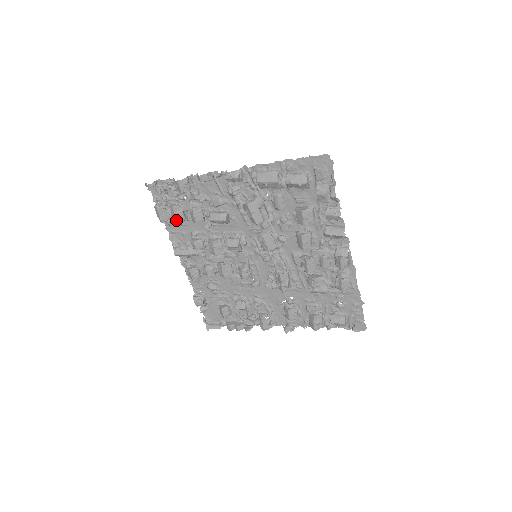
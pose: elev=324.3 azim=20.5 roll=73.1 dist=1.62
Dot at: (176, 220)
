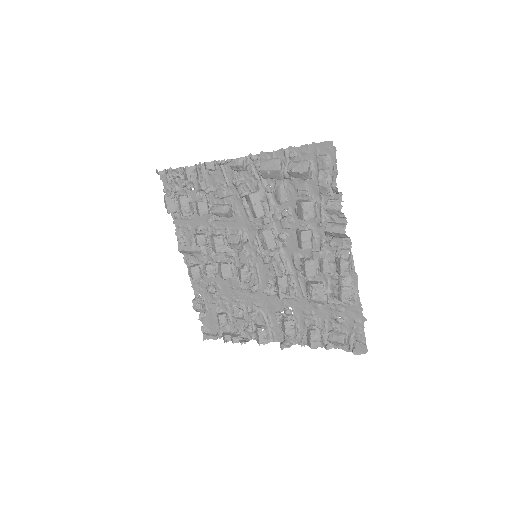
Dot at: (181, 211)
